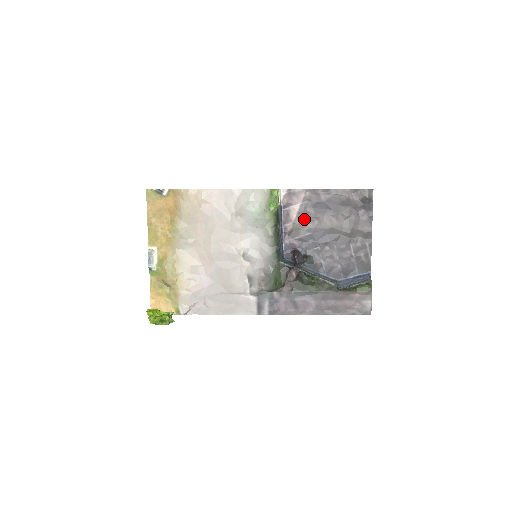
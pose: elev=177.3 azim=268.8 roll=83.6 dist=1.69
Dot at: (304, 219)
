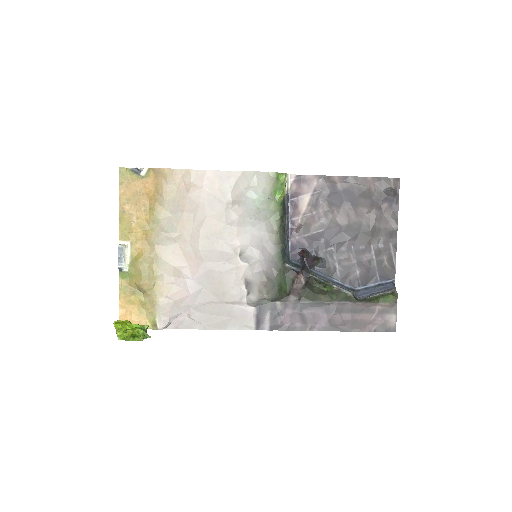
Dot at: (315, 212)
